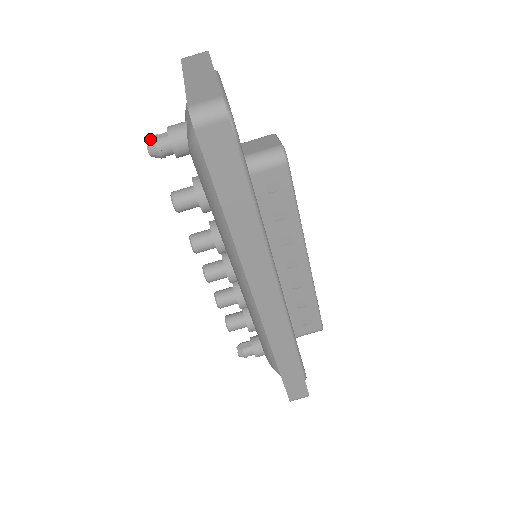
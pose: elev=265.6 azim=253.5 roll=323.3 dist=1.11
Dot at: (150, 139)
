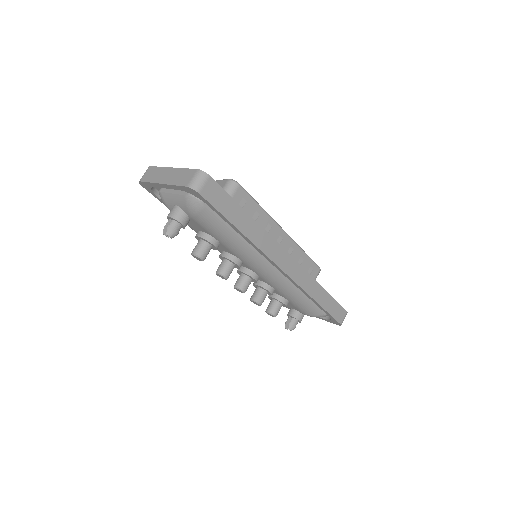
Dot at: (163, 230)
